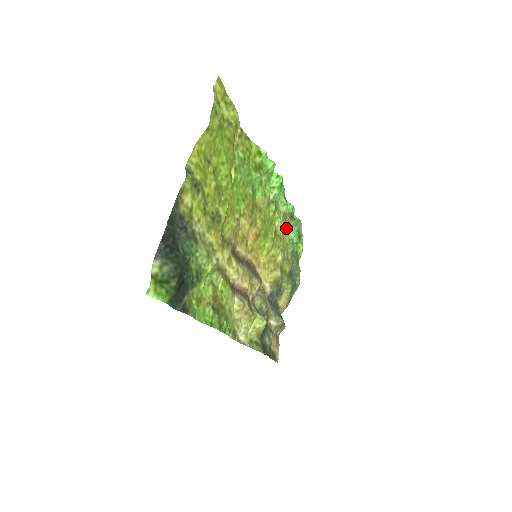
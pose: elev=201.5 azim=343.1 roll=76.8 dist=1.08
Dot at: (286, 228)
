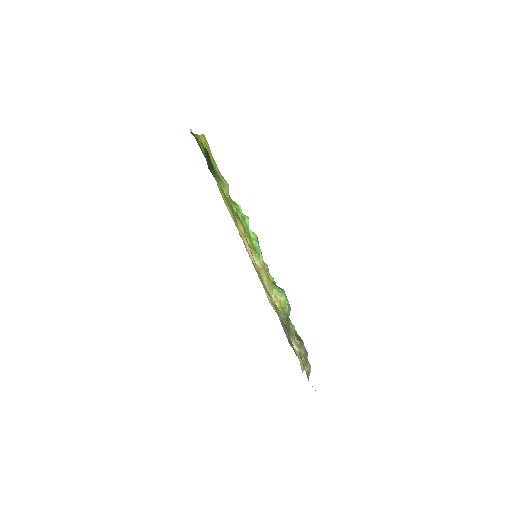
Dot at: occluded
